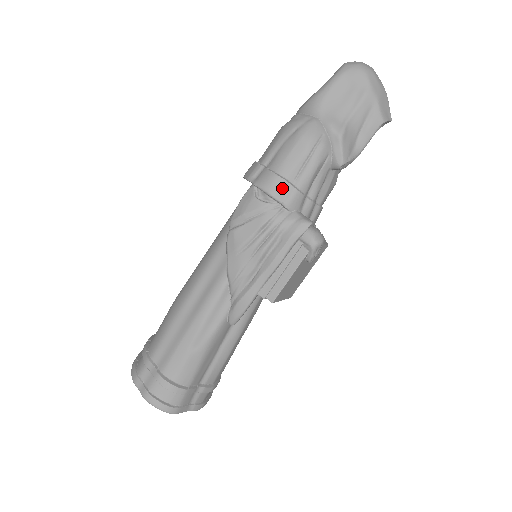
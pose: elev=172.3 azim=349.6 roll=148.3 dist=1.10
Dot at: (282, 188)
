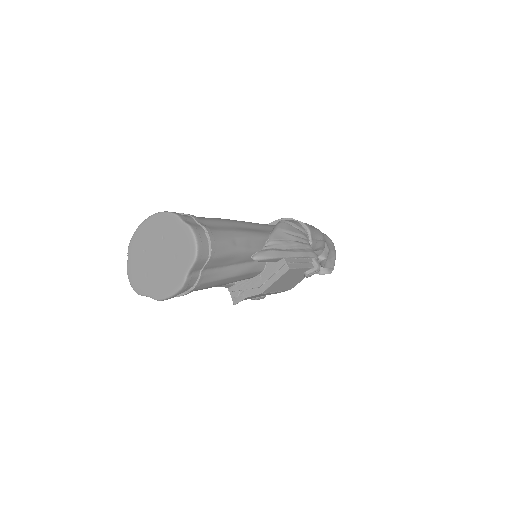
Dot at: (313, 234)
